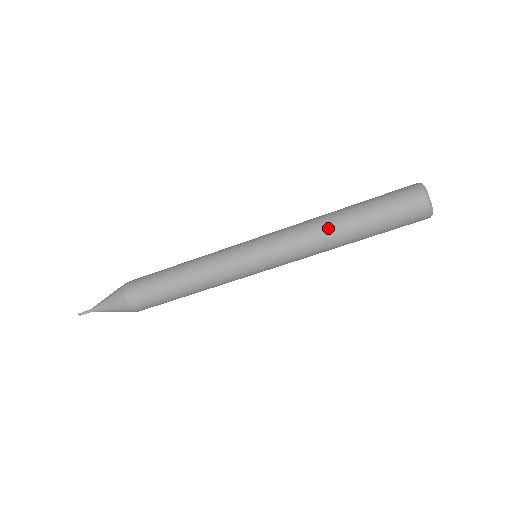
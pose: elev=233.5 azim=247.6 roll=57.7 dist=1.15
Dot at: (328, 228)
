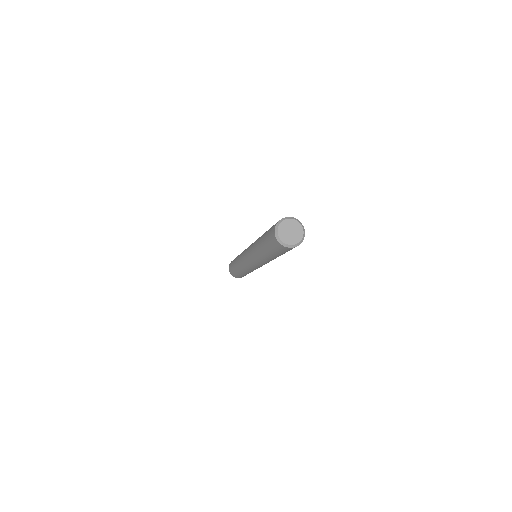
Dot at: (257, 250)
